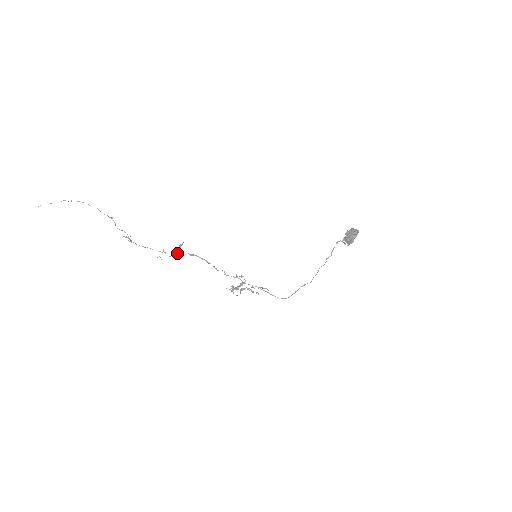
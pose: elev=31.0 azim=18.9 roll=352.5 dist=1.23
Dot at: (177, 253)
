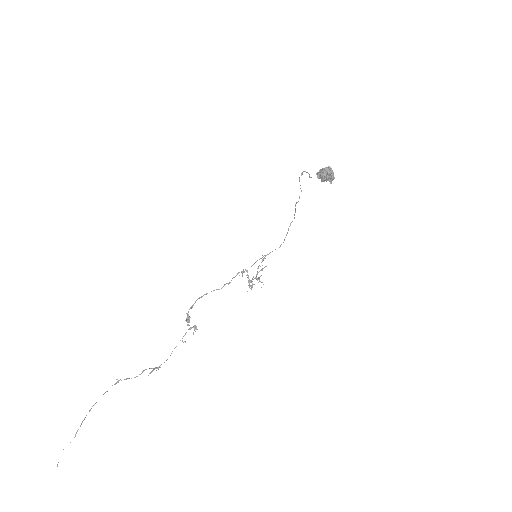
Dot at: occluded
